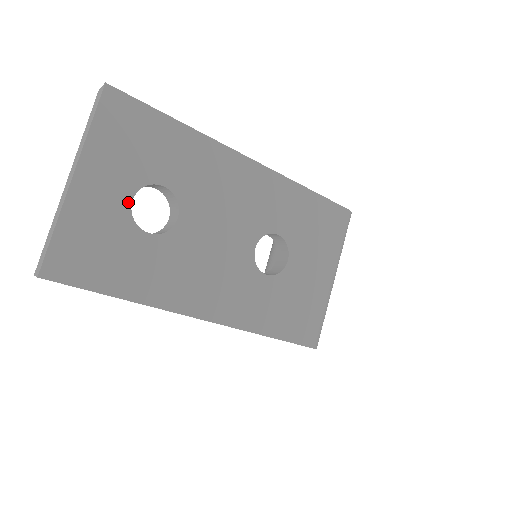
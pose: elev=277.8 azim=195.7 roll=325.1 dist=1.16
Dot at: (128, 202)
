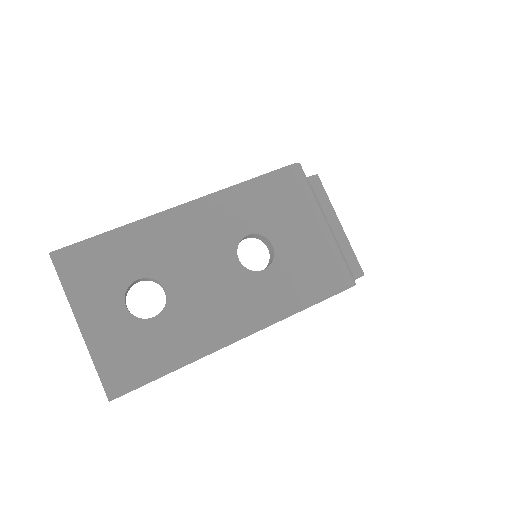
Dot at: (124, 310)
